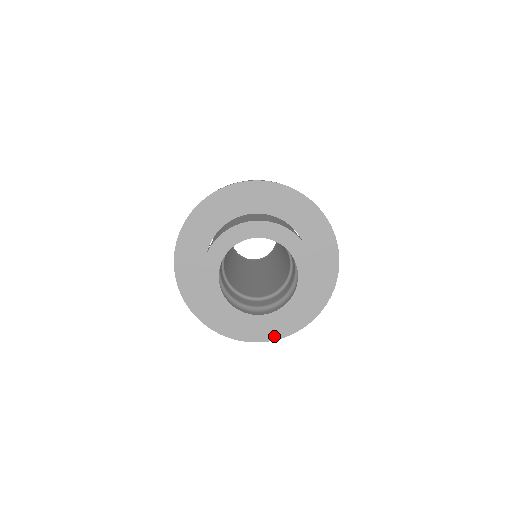
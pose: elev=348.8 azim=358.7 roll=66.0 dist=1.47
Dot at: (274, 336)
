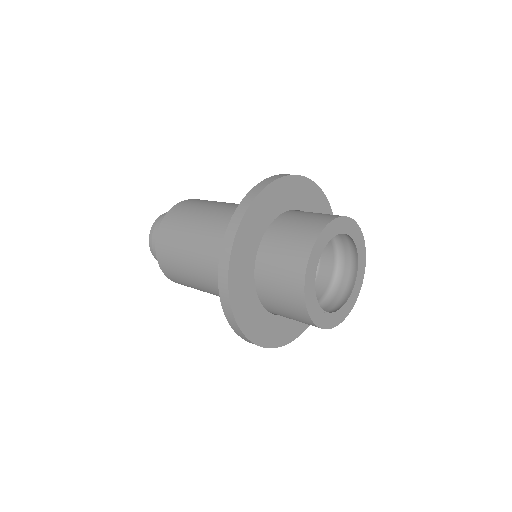
Dot at: occluded
